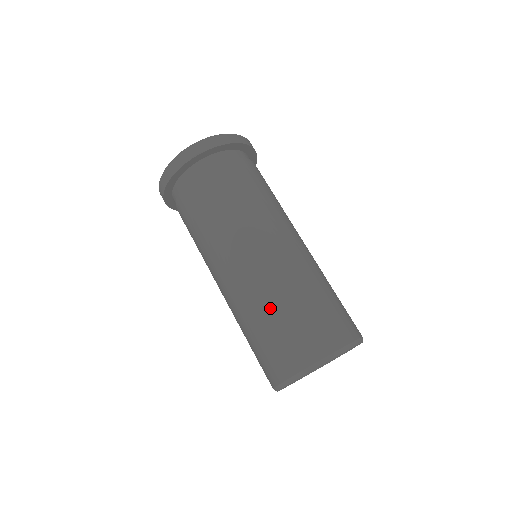
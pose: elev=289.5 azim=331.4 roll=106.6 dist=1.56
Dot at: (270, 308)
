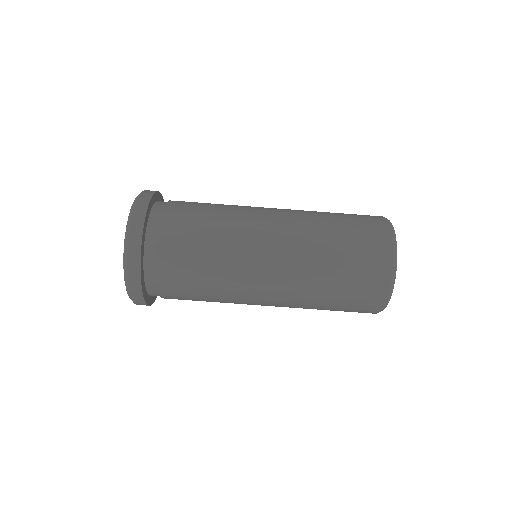
Dot at: (328, 242)
